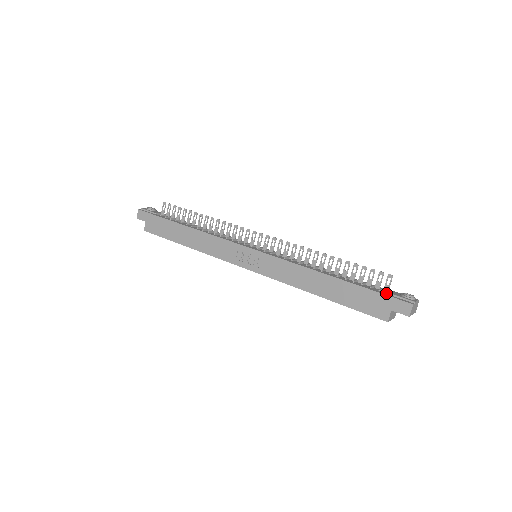
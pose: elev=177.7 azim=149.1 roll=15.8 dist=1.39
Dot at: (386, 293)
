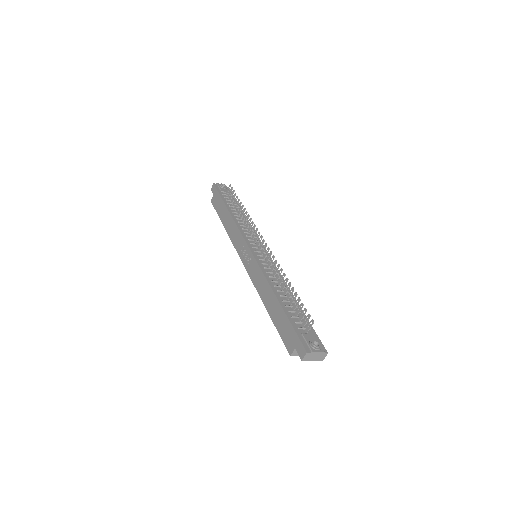
Dot at: (302, 333)
